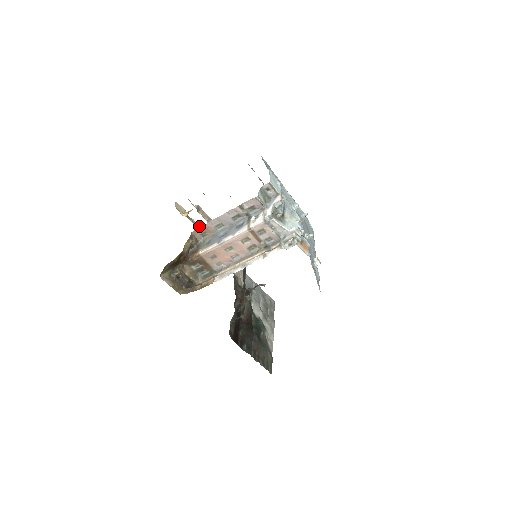
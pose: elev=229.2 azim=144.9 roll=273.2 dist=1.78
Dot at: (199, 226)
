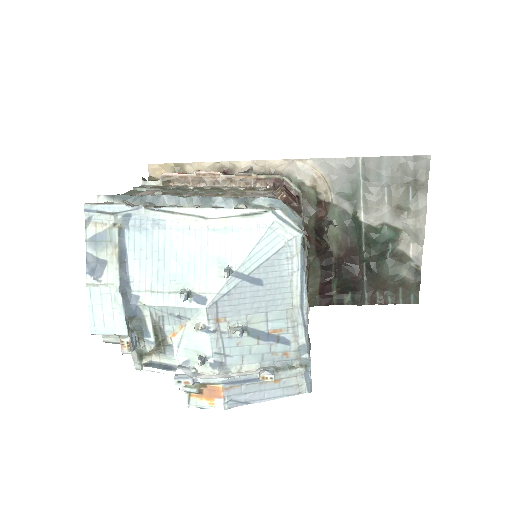
Dot at: (206, 163)
